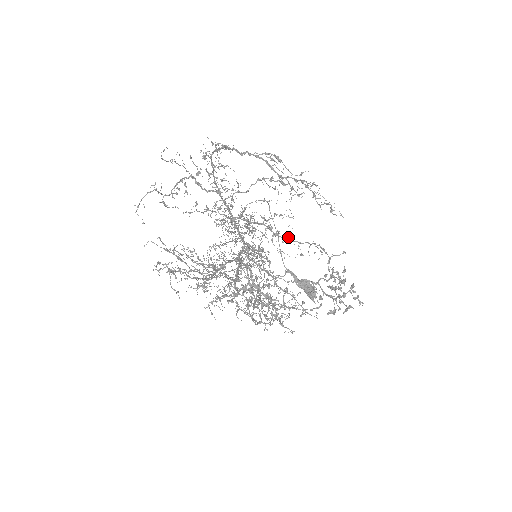
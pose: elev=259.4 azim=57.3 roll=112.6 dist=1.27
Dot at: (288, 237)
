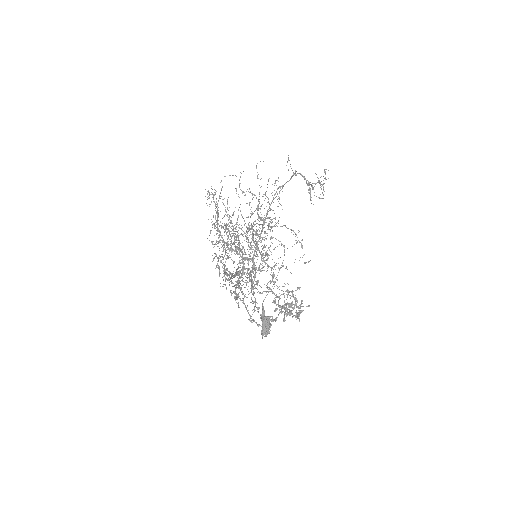
Dot at: occluded
